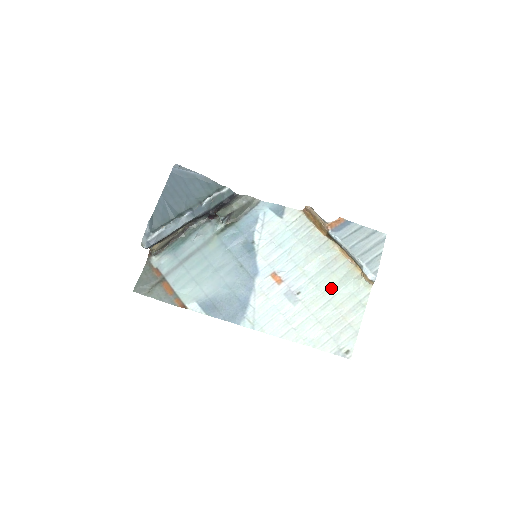
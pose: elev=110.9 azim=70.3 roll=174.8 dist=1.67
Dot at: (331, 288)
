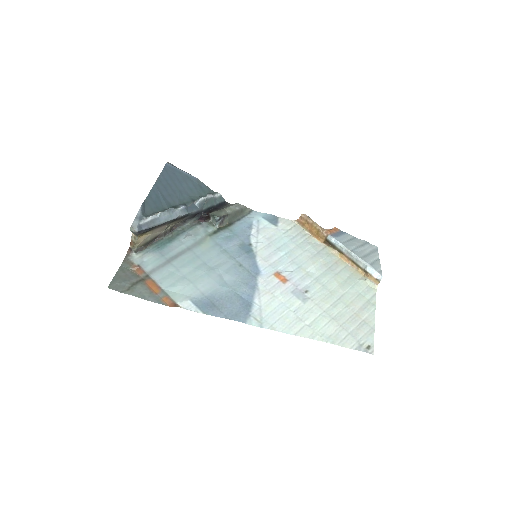
Dot at: (338, 288)
